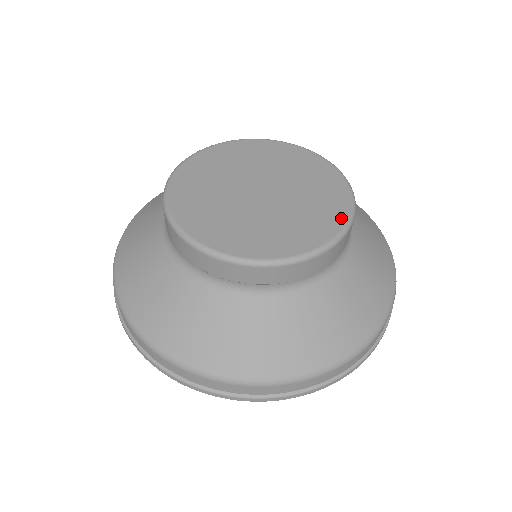
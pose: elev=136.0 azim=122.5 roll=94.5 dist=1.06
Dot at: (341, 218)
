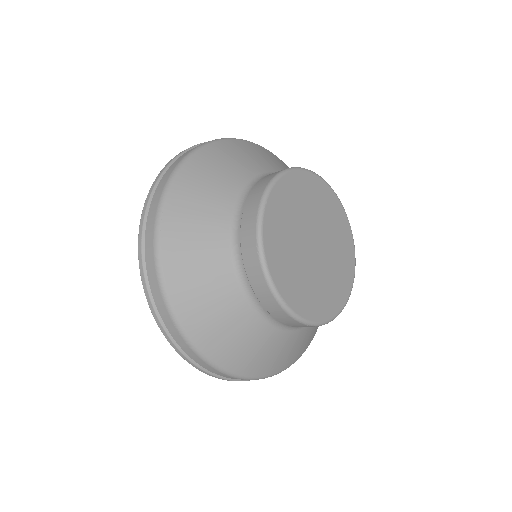
Dot at: (353, 263)
